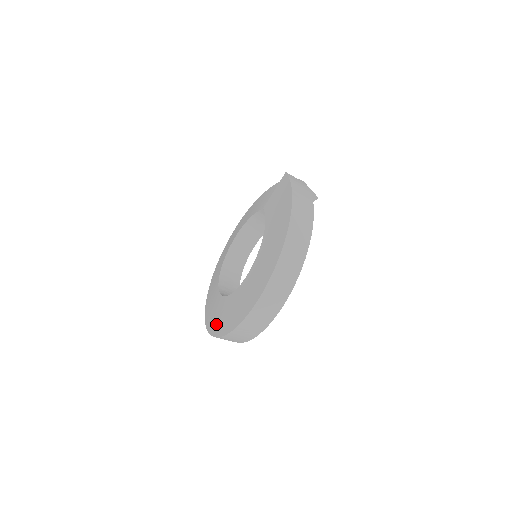
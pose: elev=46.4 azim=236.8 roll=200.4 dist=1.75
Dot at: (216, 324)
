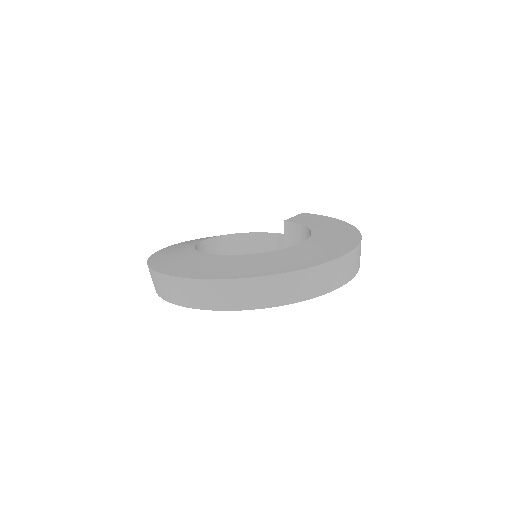
Dot at: (249, 269)
